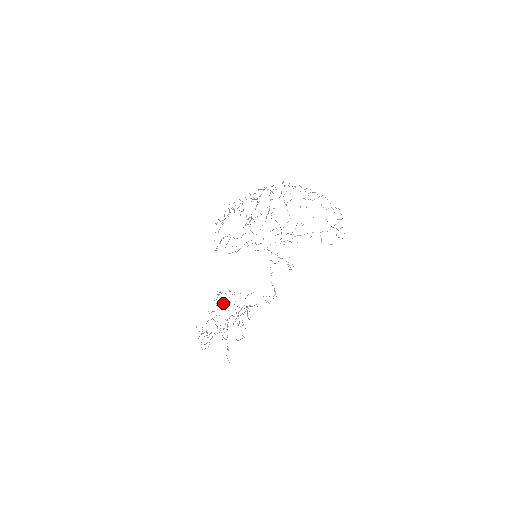
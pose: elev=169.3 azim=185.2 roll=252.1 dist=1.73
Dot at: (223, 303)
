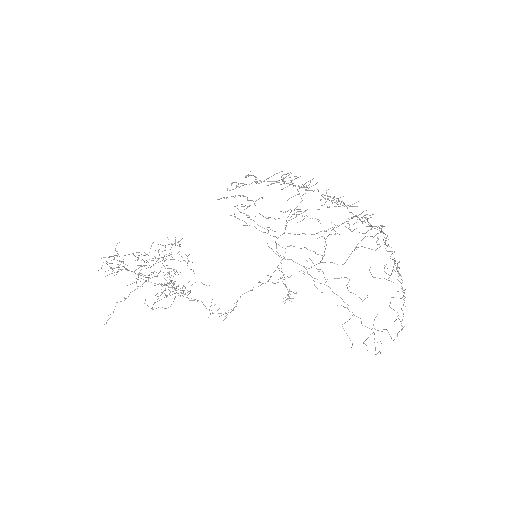
Dot at: occluded
